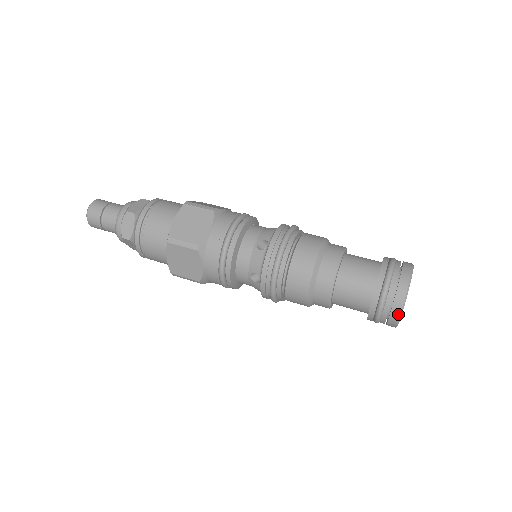
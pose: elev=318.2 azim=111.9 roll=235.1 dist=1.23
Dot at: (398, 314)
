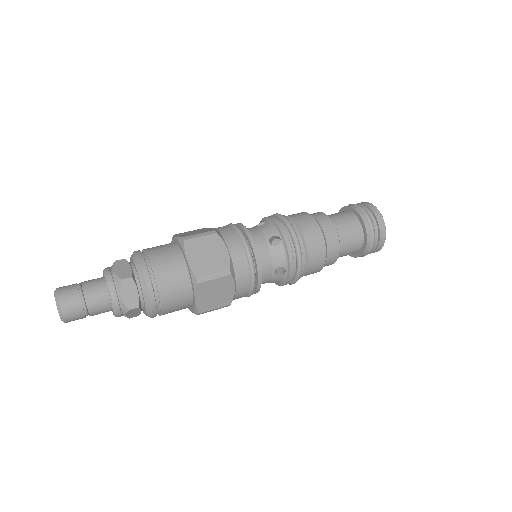
Dot at: (379, 213)
